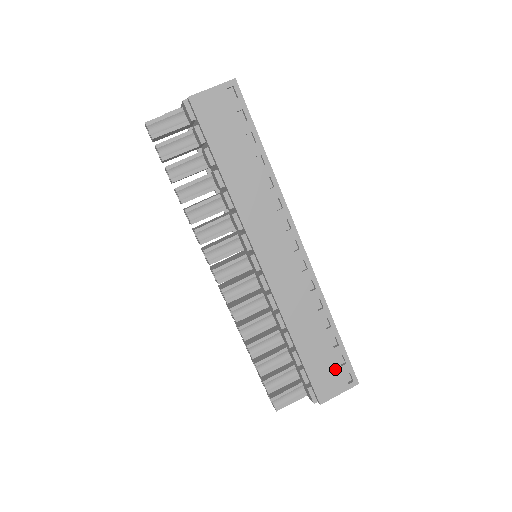
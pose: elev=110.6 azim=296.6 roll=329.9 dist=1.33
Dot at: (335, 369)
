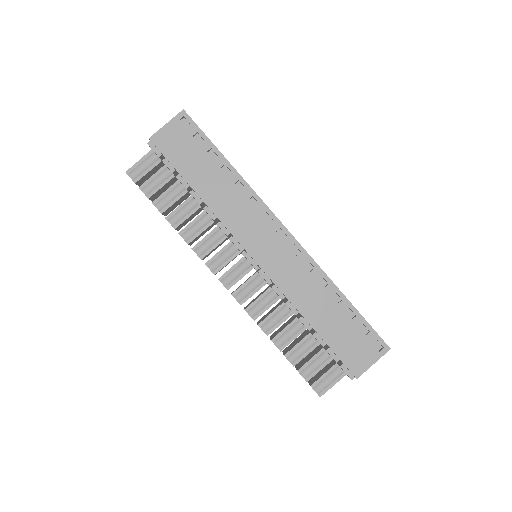
Dot at: (360, 340)
